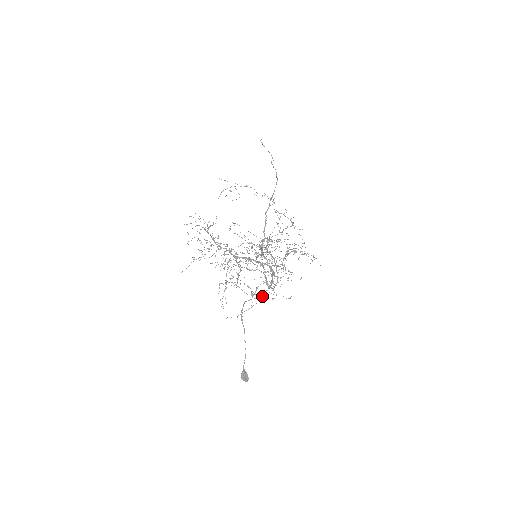
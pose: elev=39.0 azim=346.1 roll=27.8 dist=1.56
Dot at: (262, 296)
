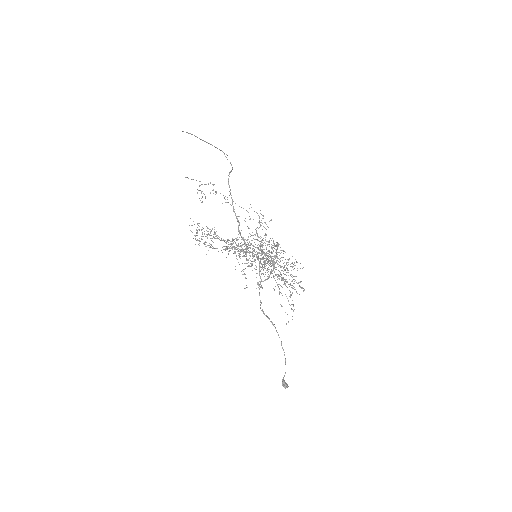
Dot at: occluded
